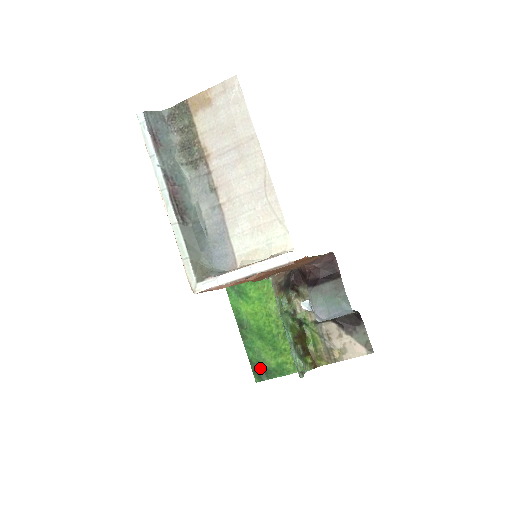
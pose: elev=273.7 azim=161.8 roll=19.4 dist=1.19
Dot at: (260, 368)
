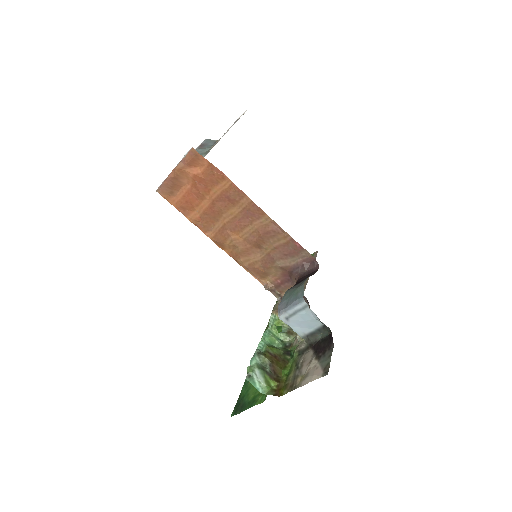
Dot at: (241, 402)
